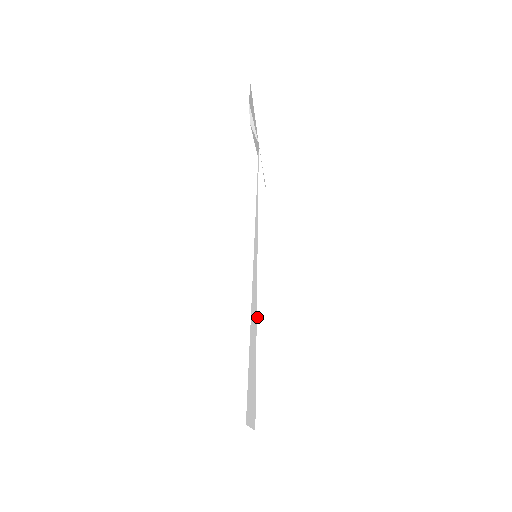
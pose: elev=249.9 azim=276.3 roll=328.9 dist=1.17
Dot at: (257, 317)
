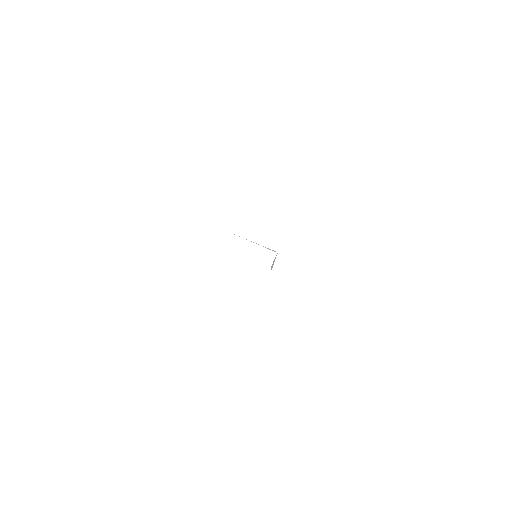
Dot at: occluded
